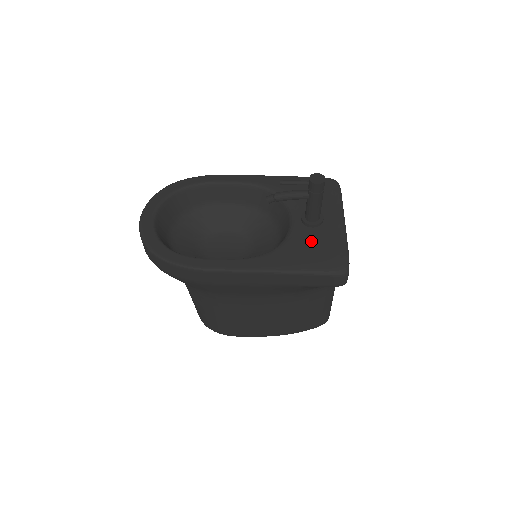
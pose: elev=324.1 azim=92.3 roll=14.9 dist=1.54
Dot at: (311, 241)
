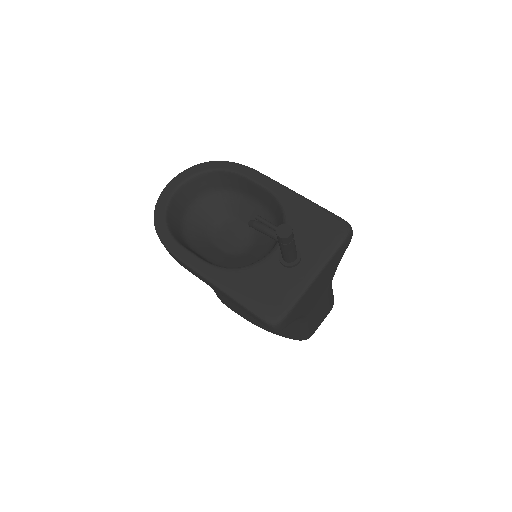
Dot at: (270, 278)
